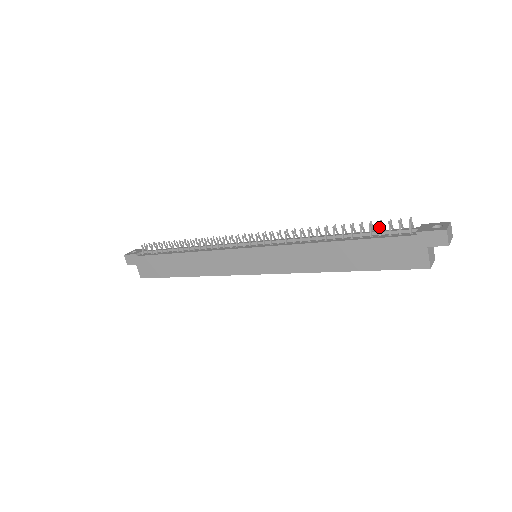
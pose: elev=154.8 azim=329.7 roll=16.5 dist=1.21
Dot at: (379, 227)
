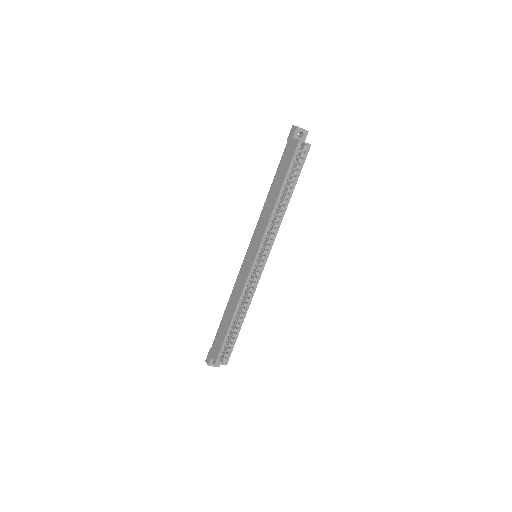
Dot at: occluded
